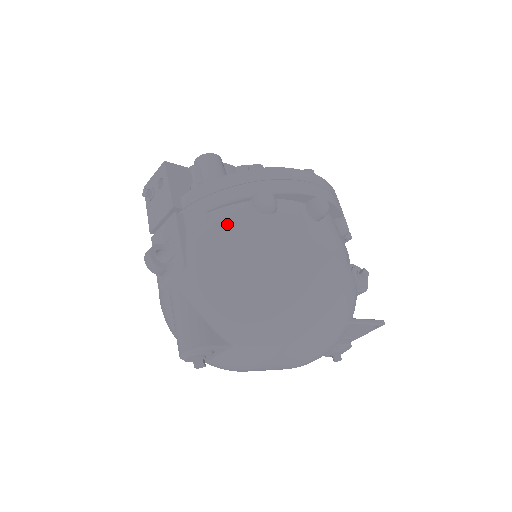
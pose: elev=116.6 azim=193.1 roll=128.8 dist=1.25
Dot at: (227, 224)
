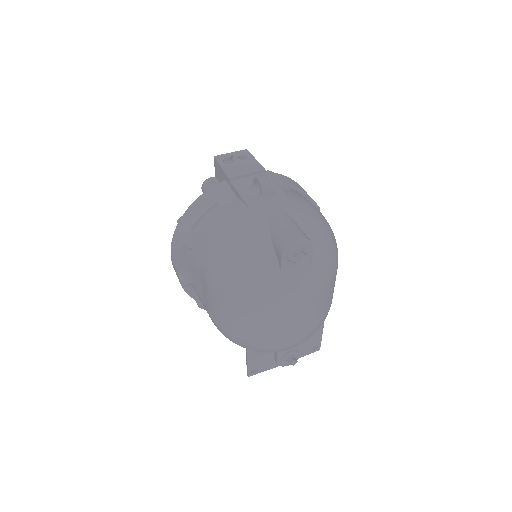
Dot at: occluded
